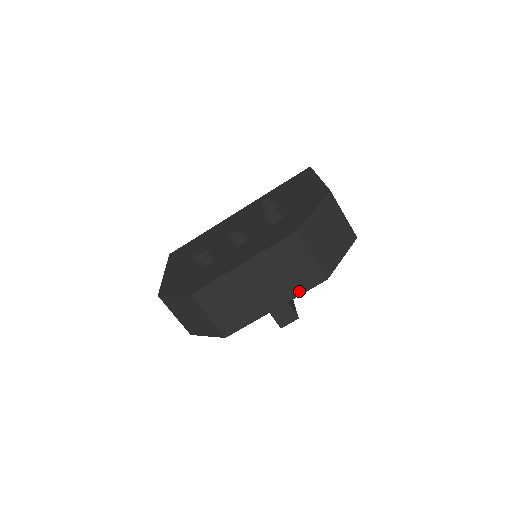
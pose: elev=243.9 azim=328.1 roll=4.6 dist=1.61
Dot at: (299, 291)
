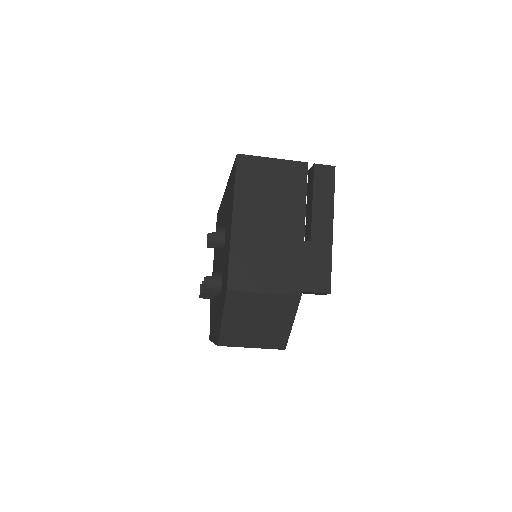
Dot at: occluded
